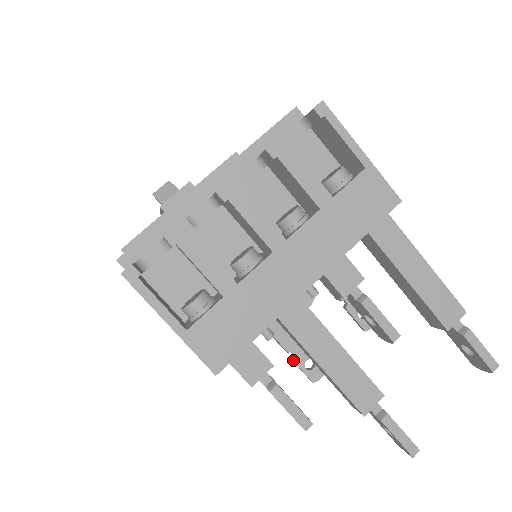
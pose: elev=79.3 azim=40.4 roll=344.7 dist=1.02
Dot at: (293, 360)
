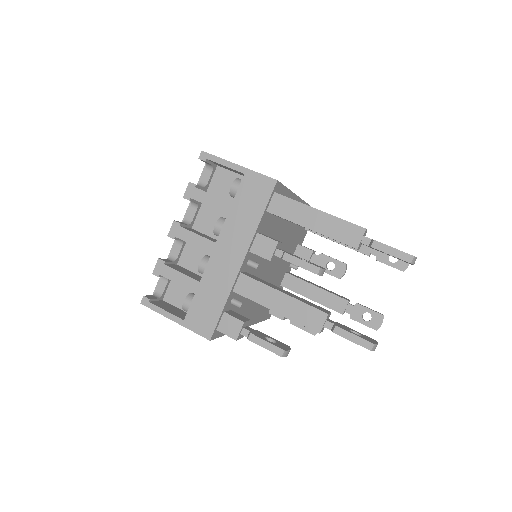
Dot at: (351, 318)
